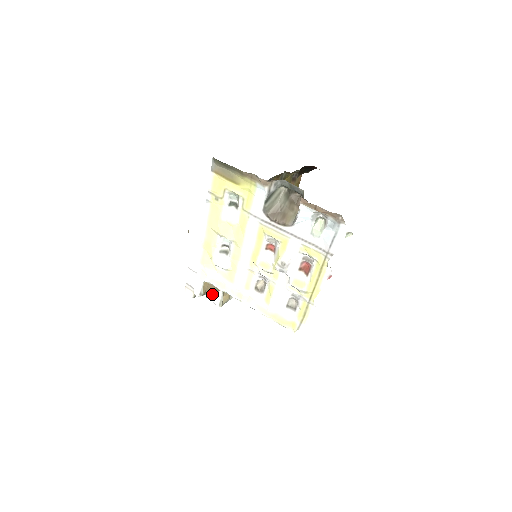
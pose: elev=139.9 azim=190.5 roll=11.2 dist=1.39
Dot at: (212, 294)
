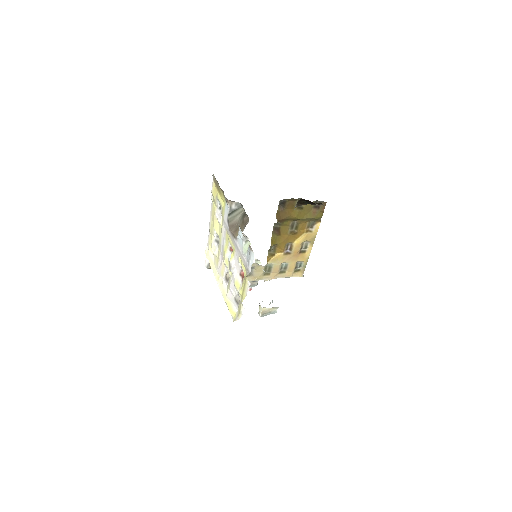
Dot at: occluded
